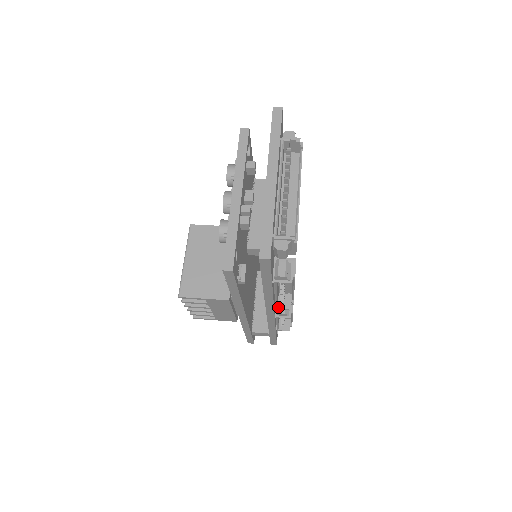
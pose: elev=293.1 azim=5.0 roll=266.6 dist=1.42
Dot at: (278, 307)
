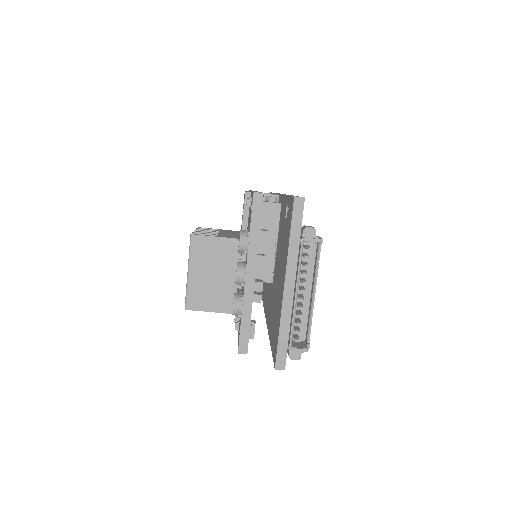
Dot at: occluded
